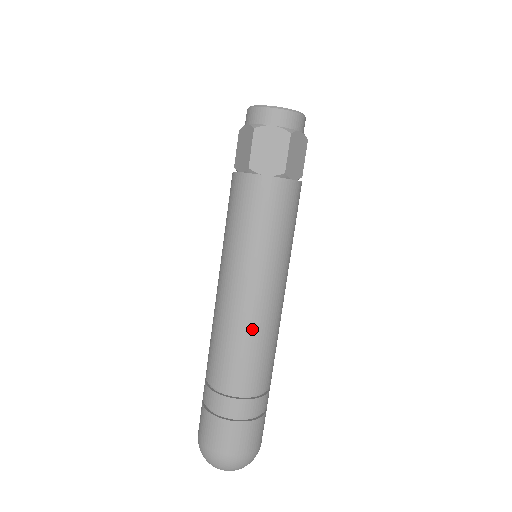
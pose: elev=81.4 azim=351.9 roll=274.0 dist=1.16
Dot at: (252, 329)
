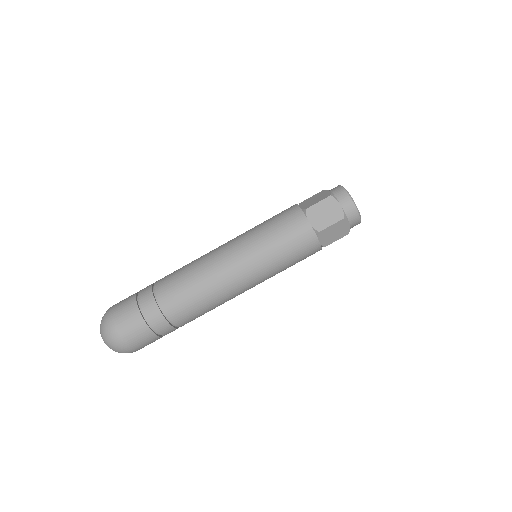
Dot at: (210, 283)
